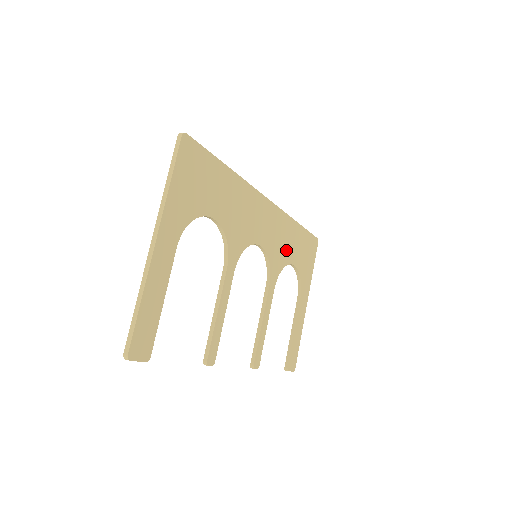
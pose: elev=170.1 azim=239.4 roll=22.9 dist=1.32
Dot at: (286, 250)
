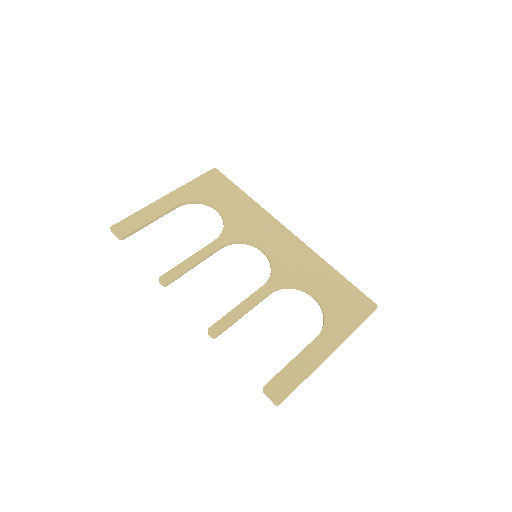
Dot at: (304, 277)
